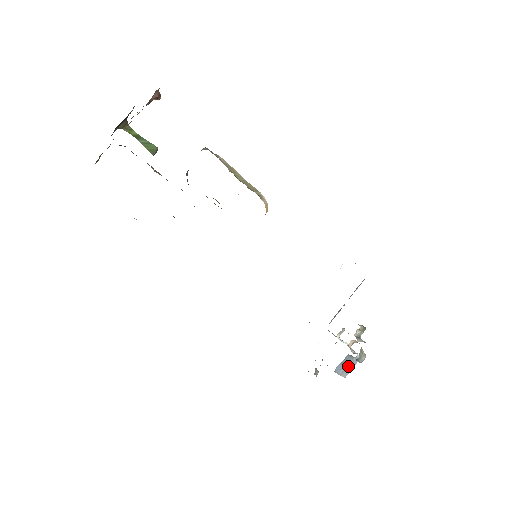
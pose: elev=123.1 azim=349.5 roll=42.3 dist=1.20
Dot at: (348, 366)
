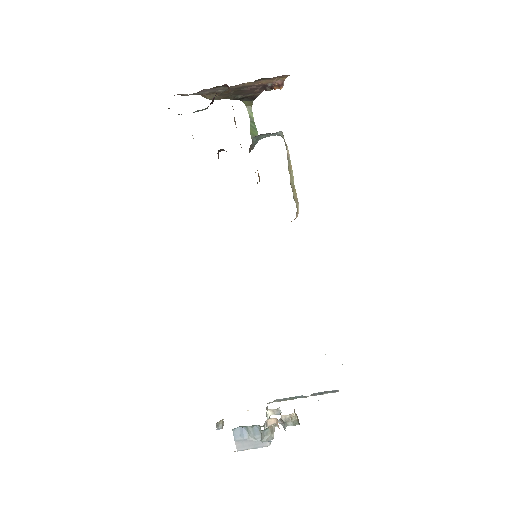
Dot at: (250, 440)
